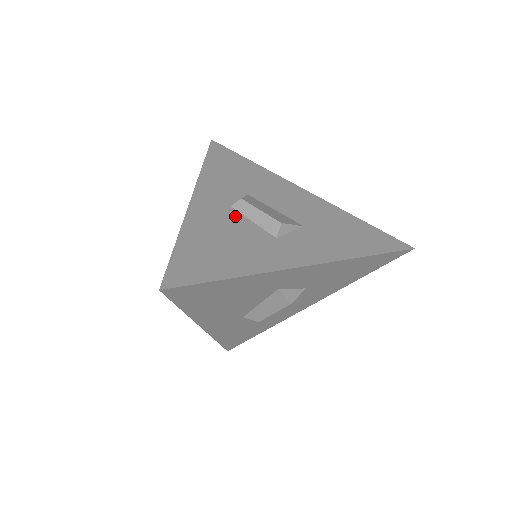
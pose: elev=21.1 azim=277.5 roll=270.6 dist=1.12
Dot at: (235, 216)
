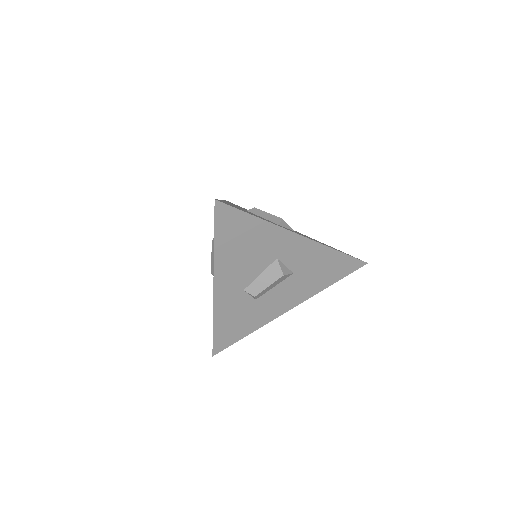
Dot at: occluded
